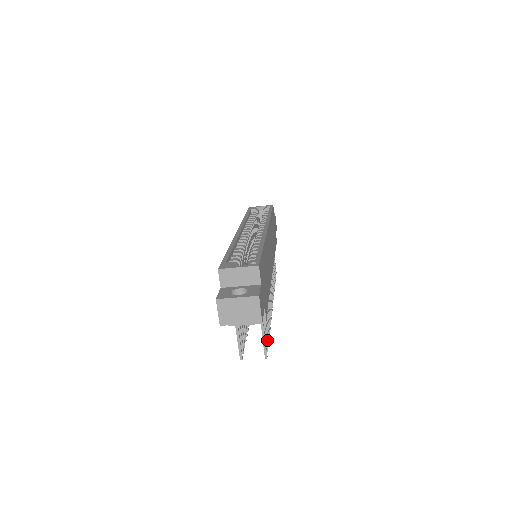
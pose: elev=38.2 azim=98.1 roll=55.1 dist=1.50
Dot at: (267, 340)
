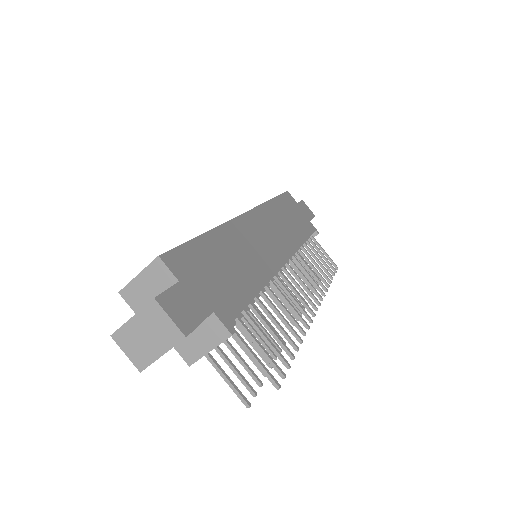
Dot at: (282, 360)
